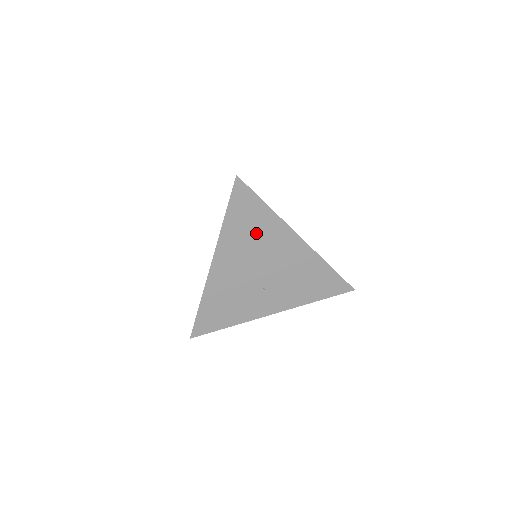
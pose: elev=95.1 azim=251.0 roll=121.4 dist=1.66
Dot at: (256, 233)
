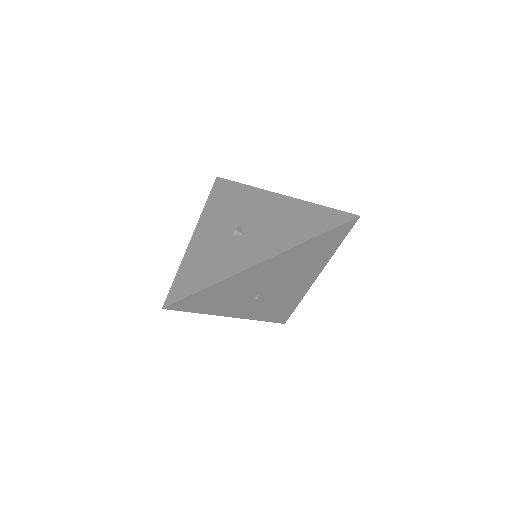
Dot at: (309, 259)
